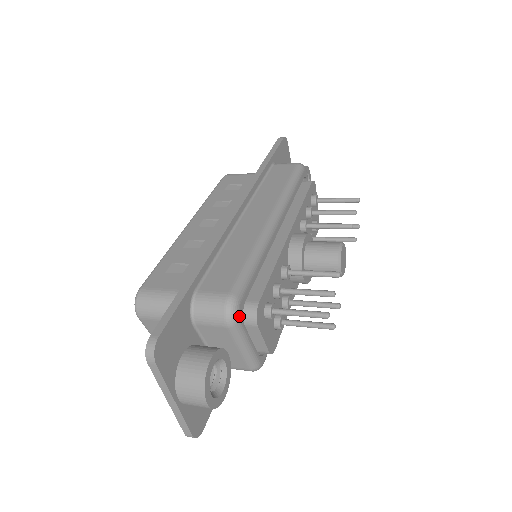
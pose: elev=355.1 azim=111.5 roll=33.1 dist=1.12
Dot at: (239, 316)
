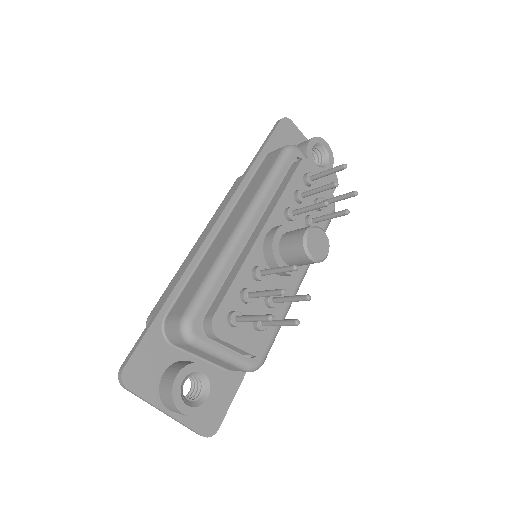
Dot at: (195, 334)
